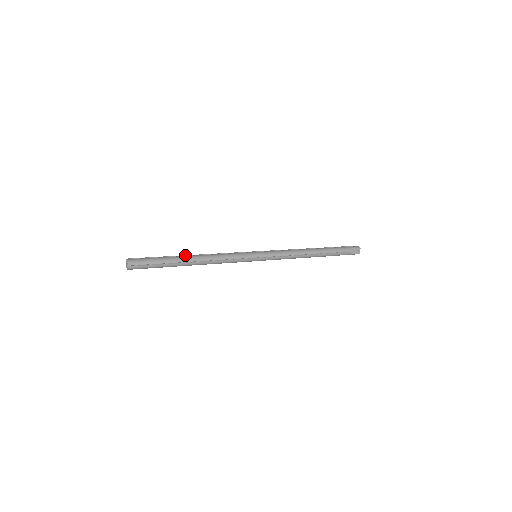
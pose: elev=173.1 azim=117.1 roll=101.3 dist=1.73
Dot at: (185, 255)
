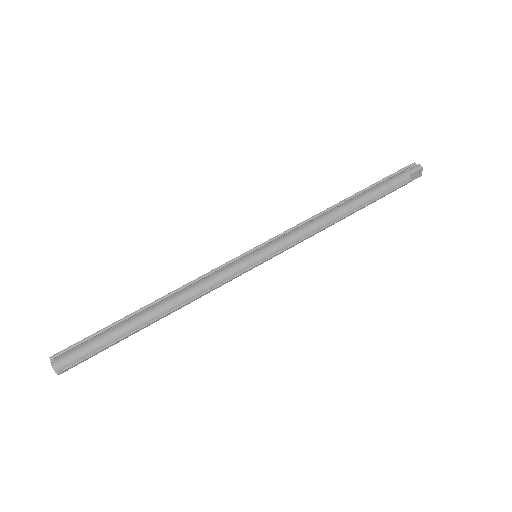
Dot at: (142, 308)
